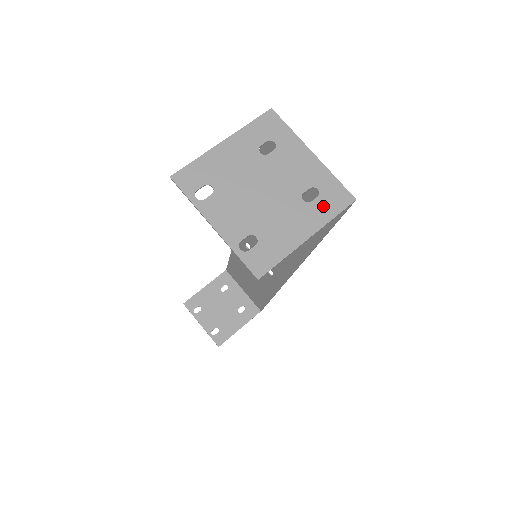
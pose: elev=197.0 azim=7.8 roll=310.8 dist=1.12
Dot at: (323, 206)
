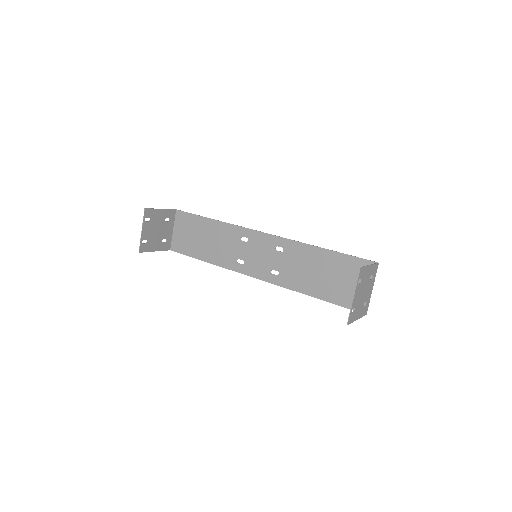
Dot at: (364, 311)
